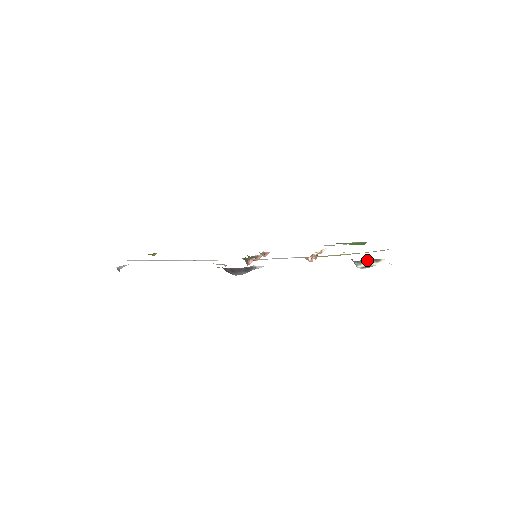
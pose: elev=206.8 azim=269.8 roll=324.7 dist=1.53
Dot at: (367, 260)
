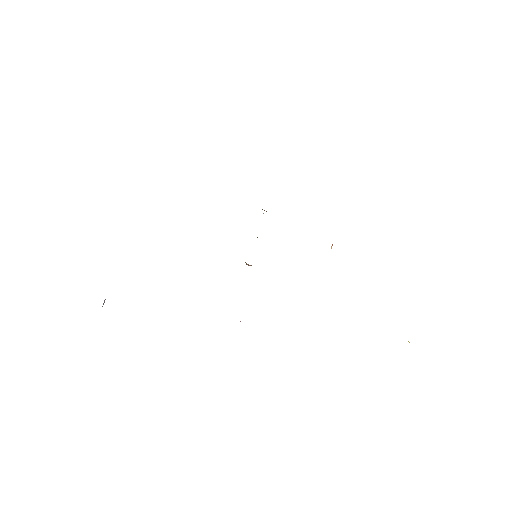
Dot at: occluded
